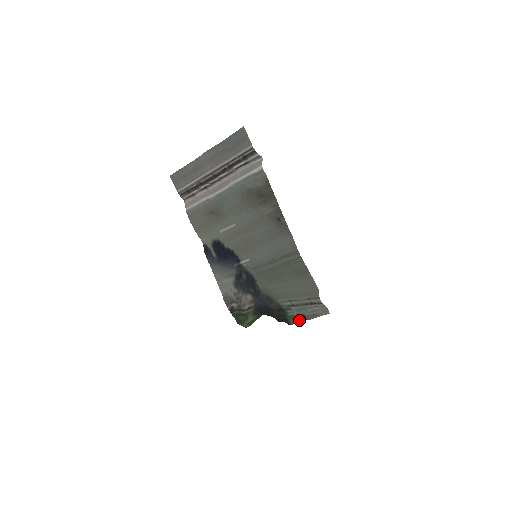
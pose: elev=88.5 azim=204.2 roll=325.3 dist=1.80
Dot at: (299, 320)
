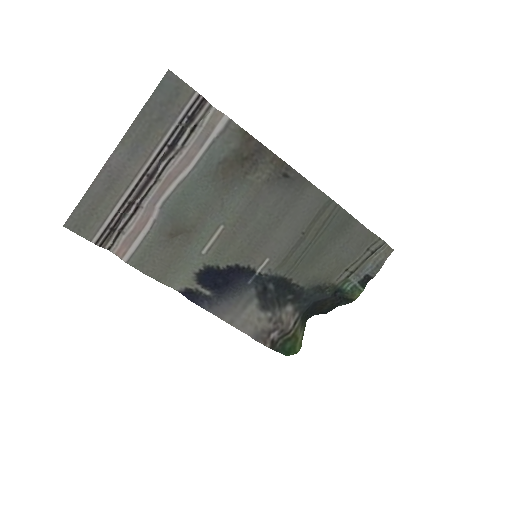
Dot at: (363, 286)
